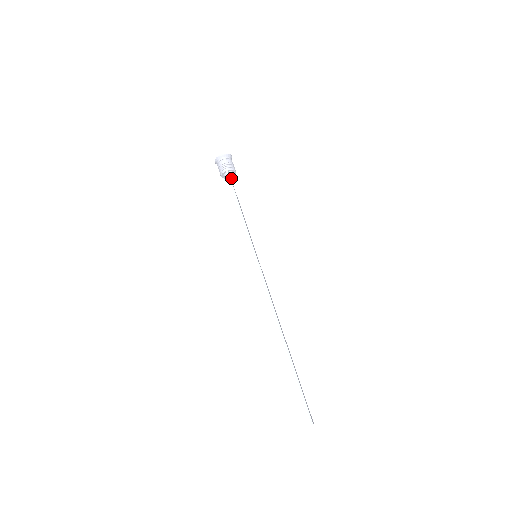
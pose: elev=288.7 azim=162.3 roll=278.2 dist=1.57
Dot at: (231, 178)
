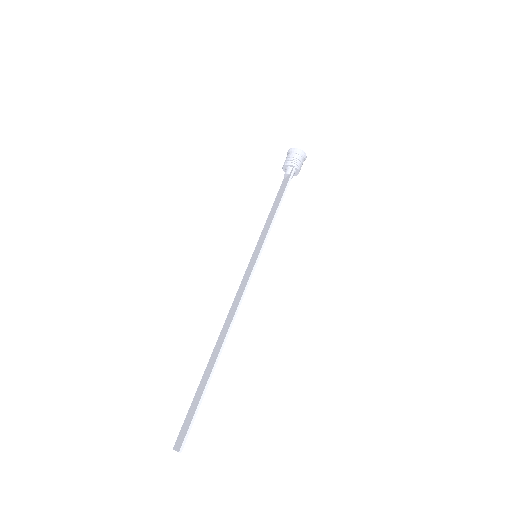
Dot at: (292, 175)
